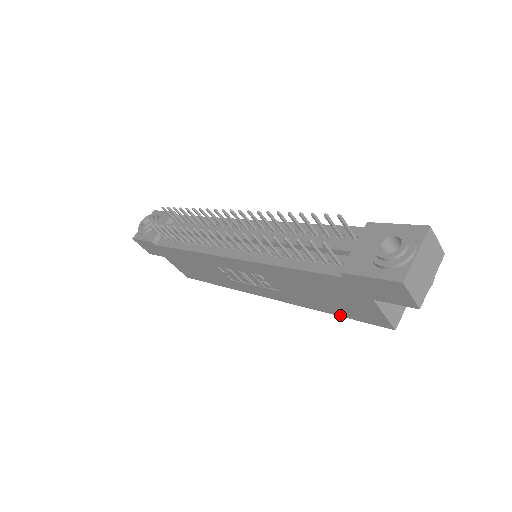
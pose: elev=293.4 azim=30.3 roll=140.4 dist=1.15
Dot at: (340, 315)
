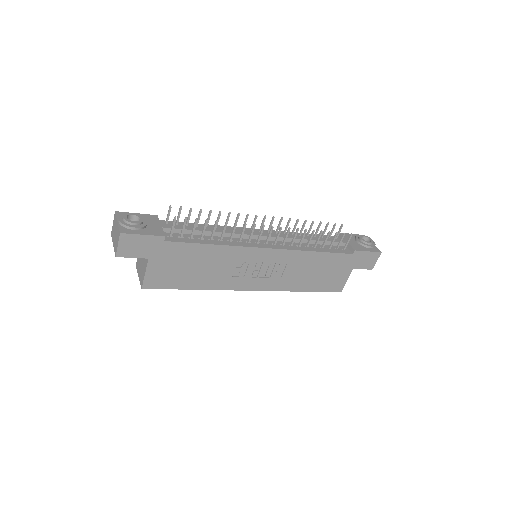
Dot at: (312, 290)
